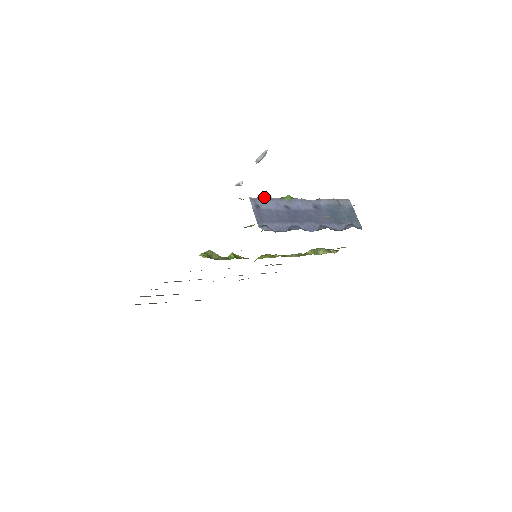
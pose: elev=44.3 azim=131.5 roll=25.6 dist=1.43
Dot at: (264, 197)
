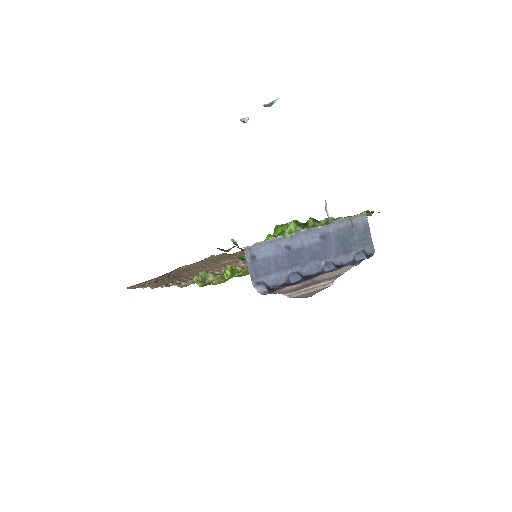
Dot at: (261, 241)
